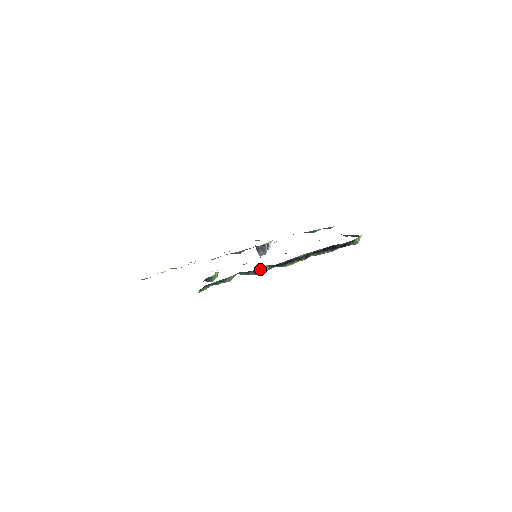
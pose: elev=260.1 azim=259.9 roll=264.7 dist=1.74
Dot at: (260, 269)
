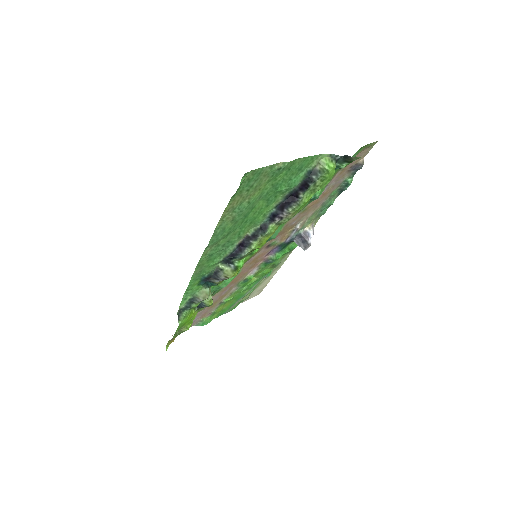
Dot at: (217, 272)
